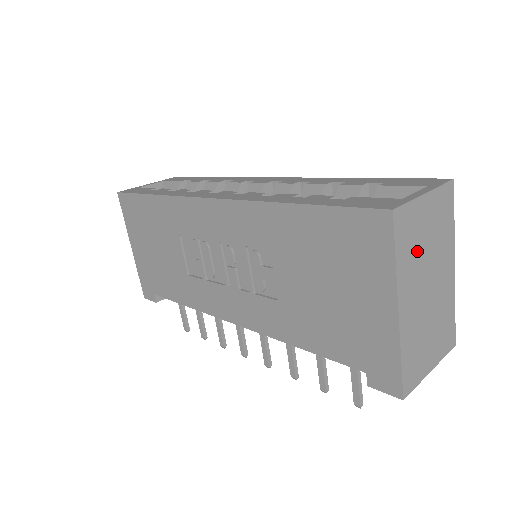
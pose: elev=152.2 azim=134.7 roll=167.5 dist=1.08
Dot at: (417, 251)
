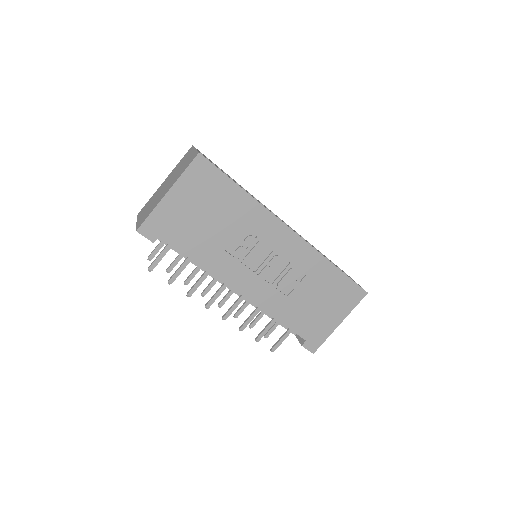
Dot at: occluded
